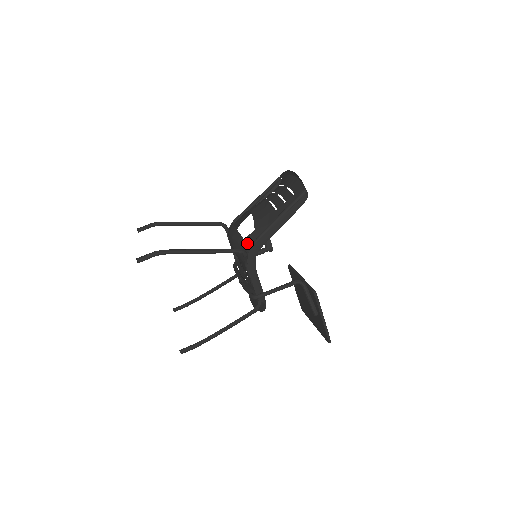
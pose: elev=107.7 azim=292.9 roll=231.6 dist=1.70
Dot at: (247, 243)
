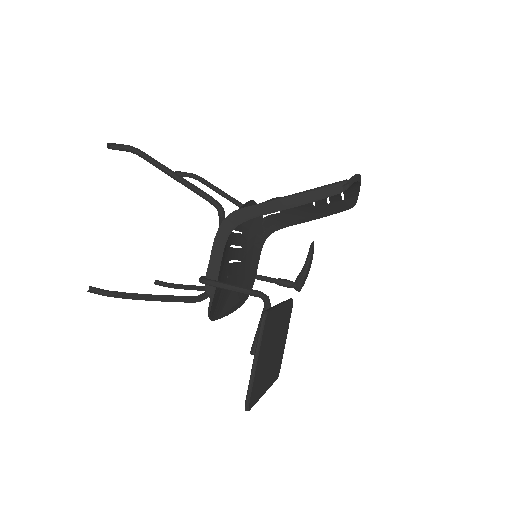
Dot at: occluded
